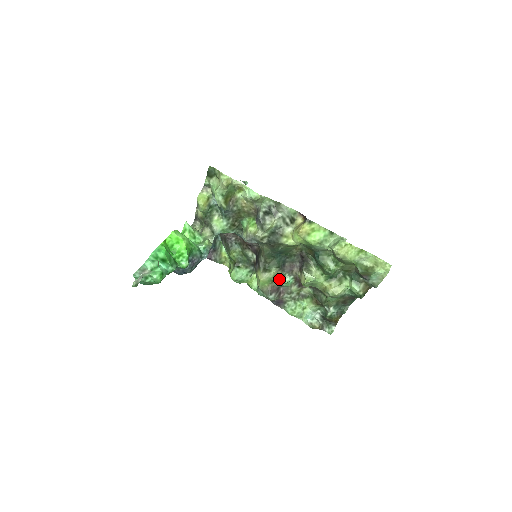
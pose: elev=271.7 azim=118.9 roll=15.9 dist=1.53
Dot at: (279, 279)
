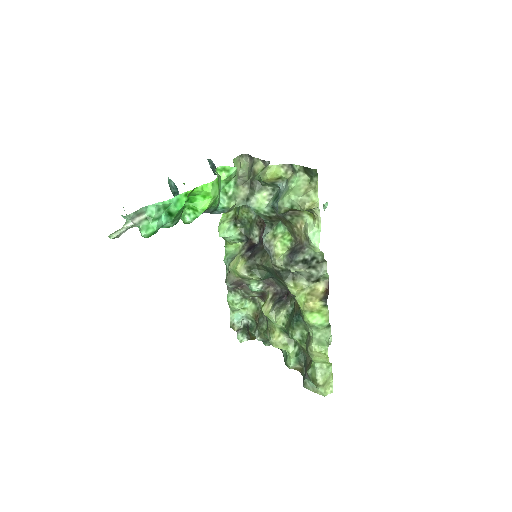
Dot at: (251, 282)
